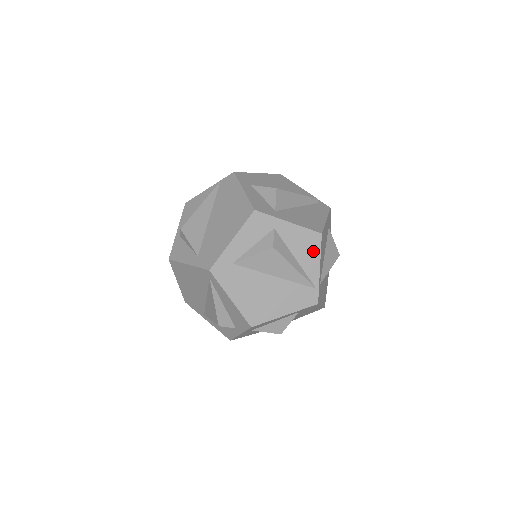
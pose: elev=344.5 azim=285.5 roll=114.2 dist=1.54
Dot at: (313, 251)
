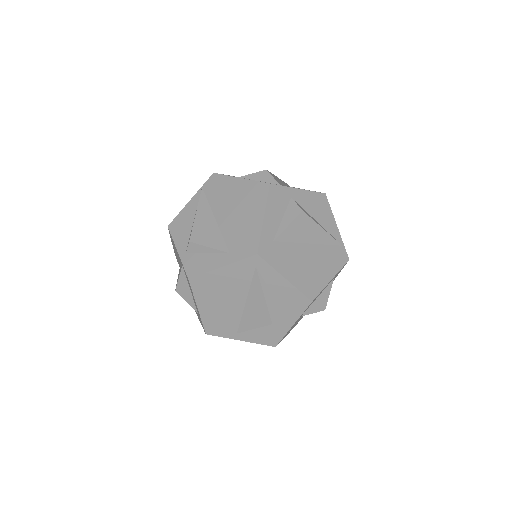
Dot at: (326, 211)
